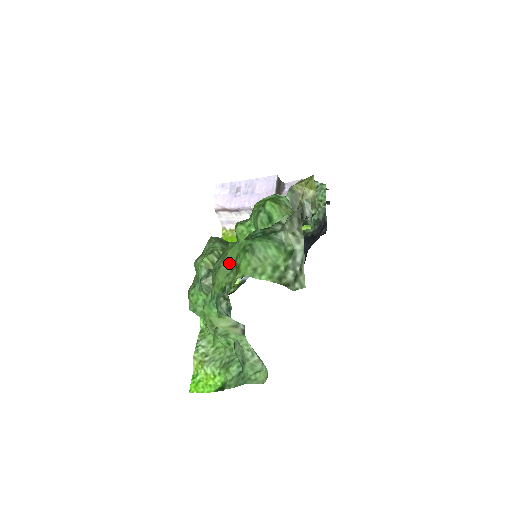
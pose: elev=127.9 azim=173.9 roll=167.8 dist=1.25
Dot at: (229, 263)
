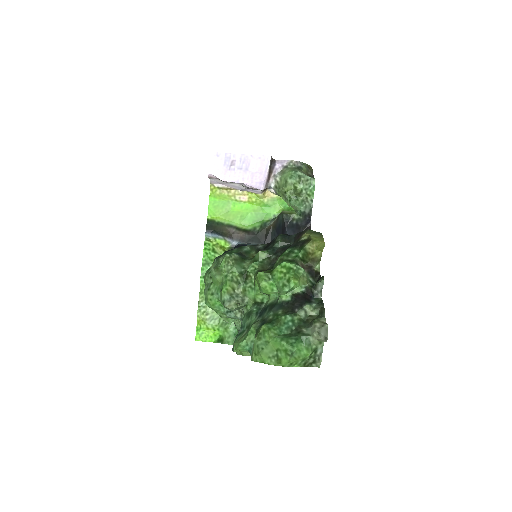
Dot at: (271, 350)
